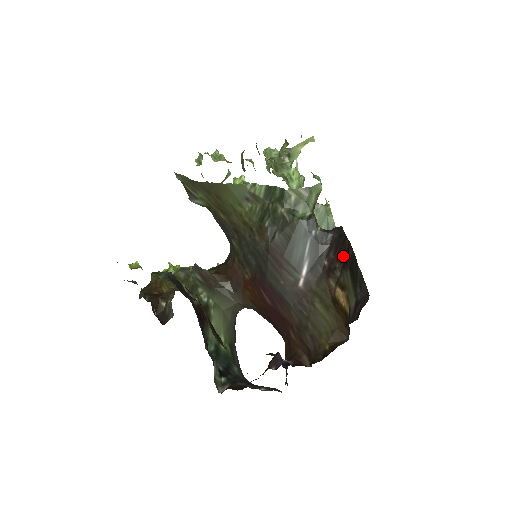
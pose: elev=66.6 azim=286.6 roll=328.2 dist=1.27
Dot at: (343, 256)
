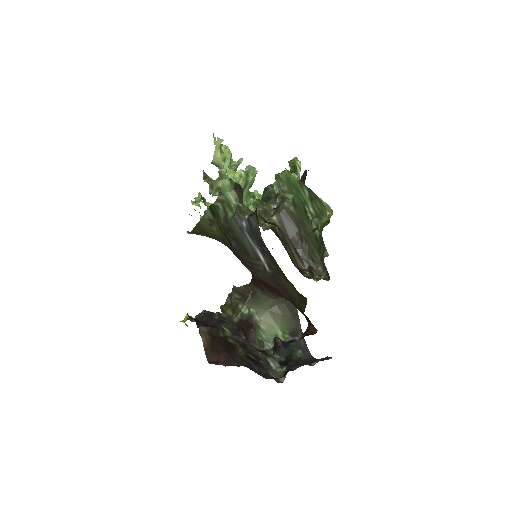
Dot at: occluded
